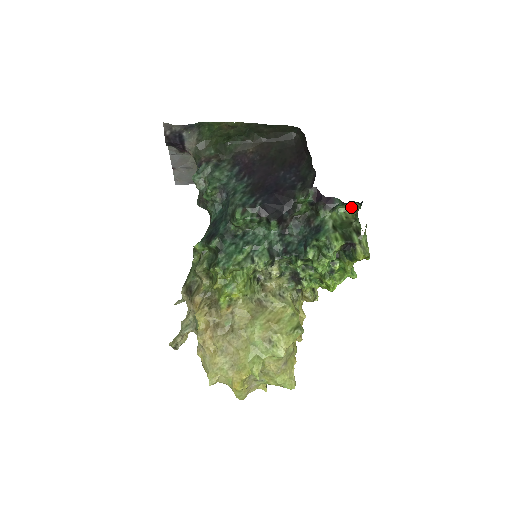
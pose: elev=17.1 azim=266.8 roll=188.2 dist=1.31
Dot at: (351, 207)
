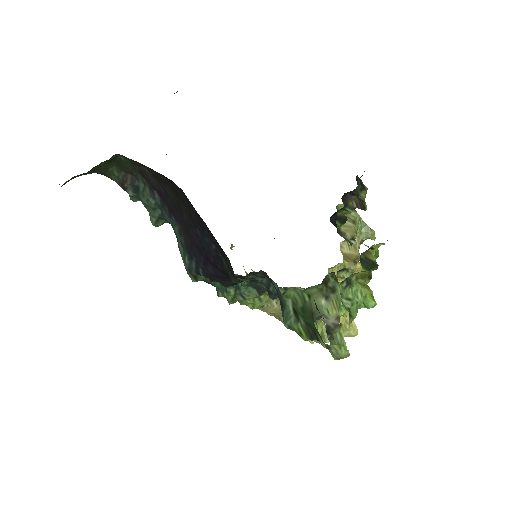
Dot at: (309, 288)
